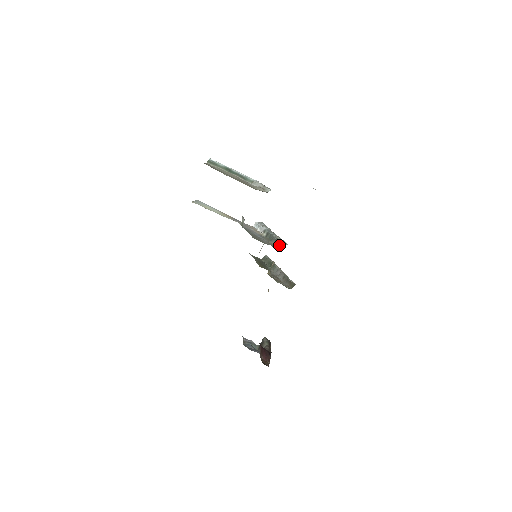
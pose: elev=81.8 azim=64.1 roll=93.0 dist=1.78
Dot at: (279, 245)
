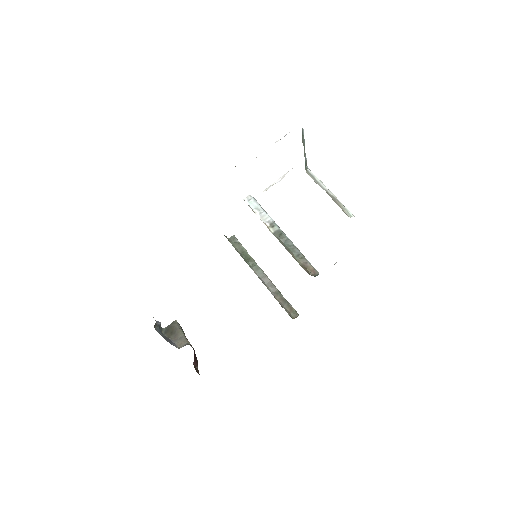
Dot at: (310, 270)
